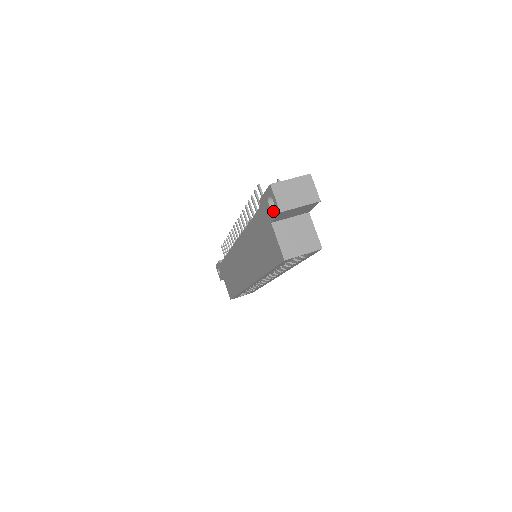
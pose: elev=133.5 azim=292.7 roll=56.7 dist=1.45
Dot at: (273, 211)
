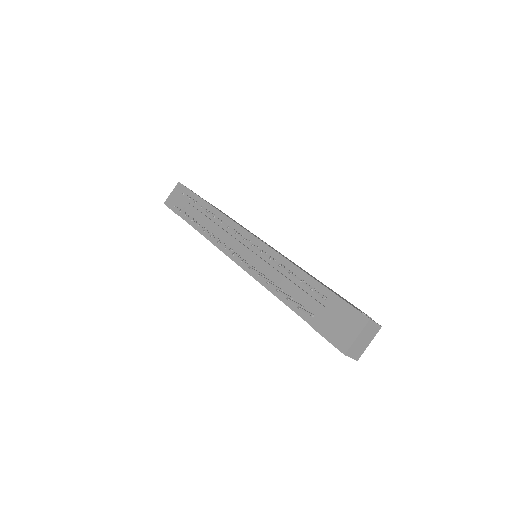
Dot at: occluded
